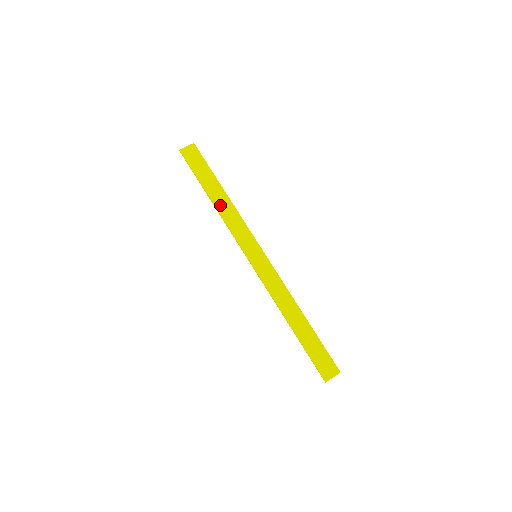
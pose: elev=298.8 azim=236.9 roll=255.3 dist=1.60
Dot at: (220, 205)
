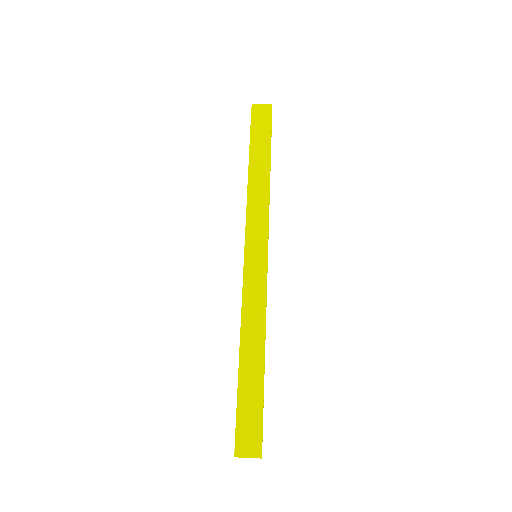
Dot at: (255, 180)
